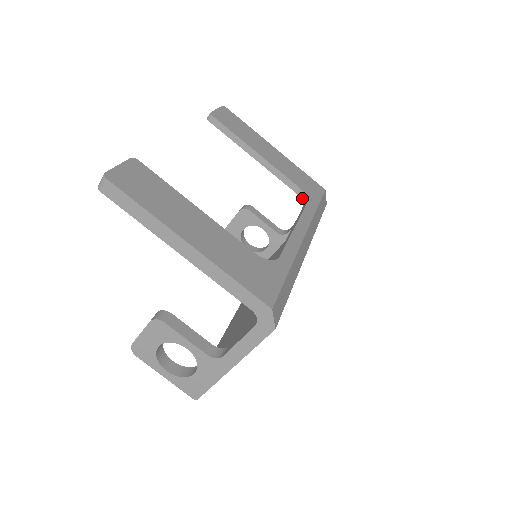
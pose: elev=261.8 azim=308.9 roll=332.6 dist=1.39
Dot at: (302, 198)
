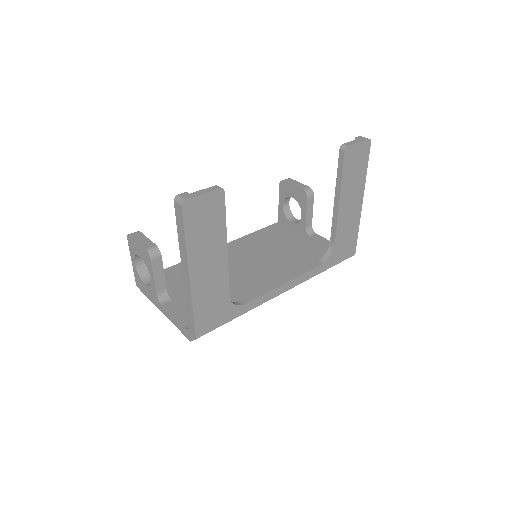
Dot at: (327, 254)
